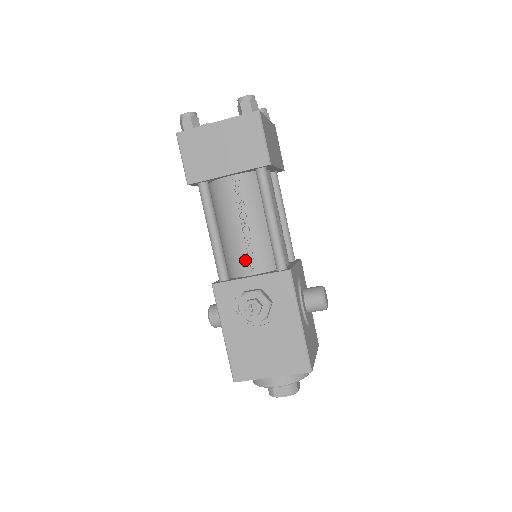
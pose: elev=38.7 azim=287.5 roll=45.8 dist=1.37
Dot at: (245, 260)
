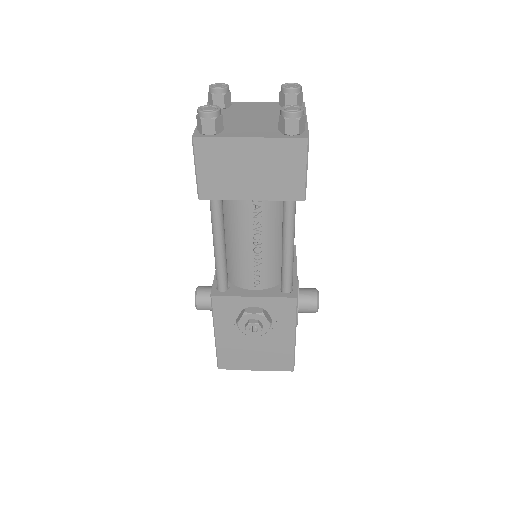
Dot at: (250, 276)
